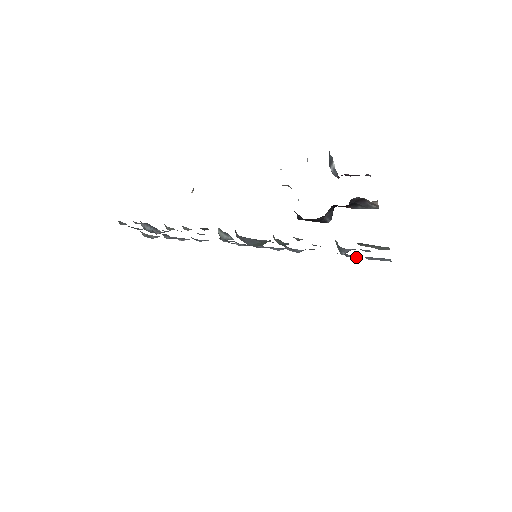
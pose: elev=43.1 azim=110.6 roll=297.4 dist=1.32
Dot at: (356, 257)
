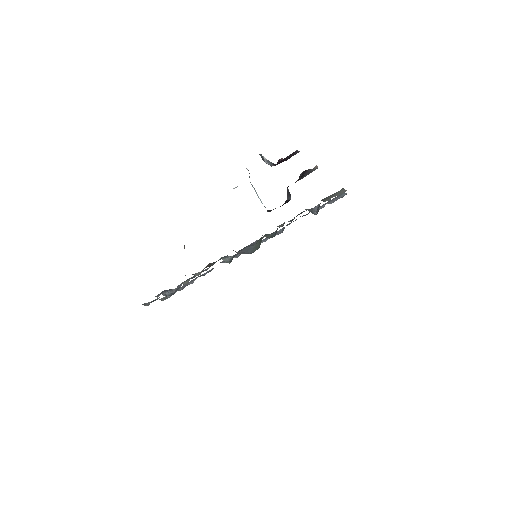
Dot at: (322, 207)
